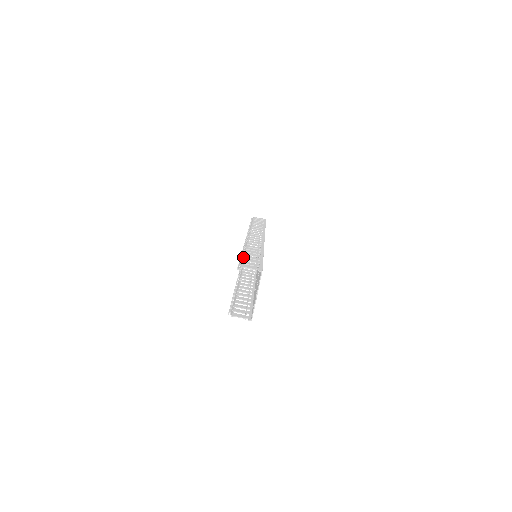
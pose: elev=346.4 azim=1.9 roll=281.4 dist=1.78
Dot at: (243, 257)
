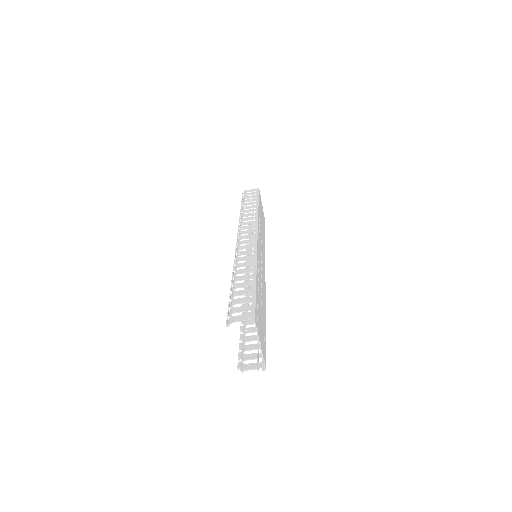
Dot at: (232, 297)
